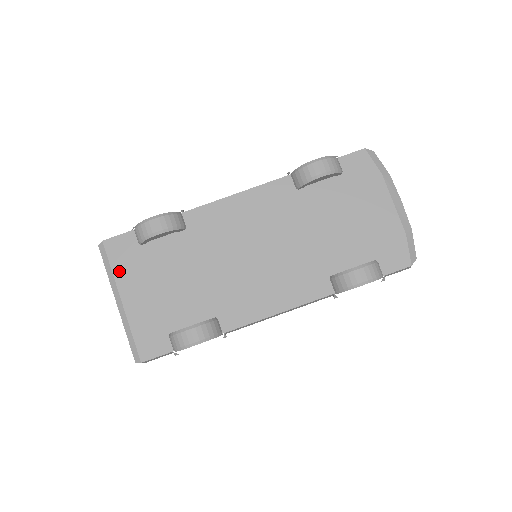
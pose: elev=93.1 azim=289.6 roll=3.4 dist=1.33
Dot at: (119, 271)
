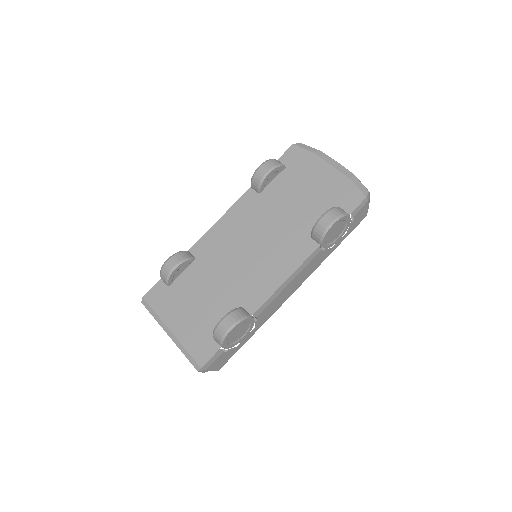
Dot at: (161, 311)
